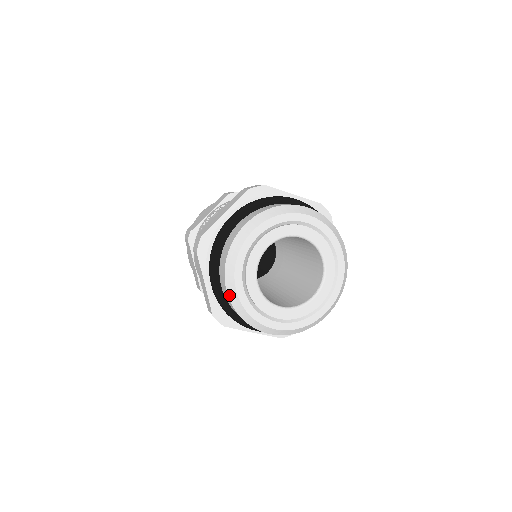
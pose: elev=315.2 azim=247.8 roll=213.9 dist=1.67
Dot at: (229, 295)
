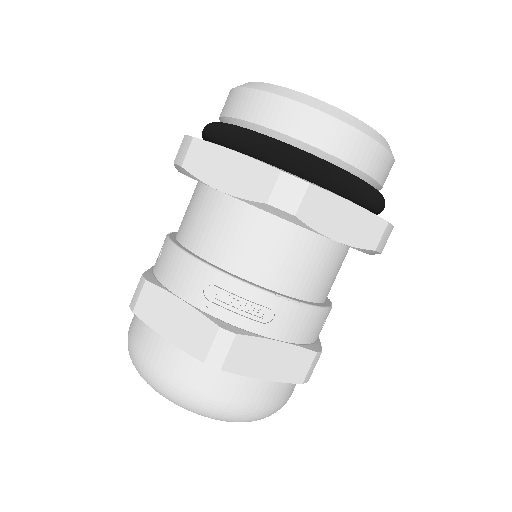
Dot at: (280, 94)
